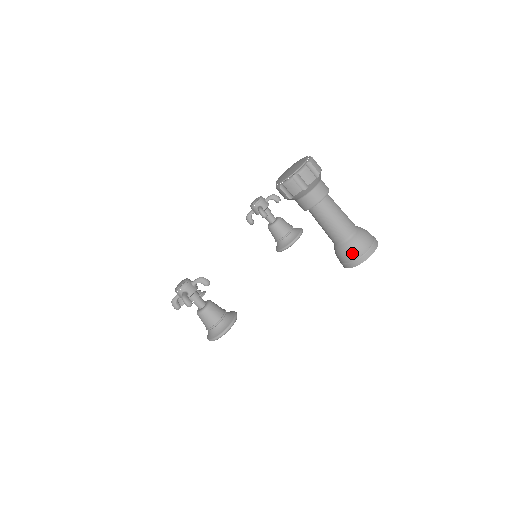
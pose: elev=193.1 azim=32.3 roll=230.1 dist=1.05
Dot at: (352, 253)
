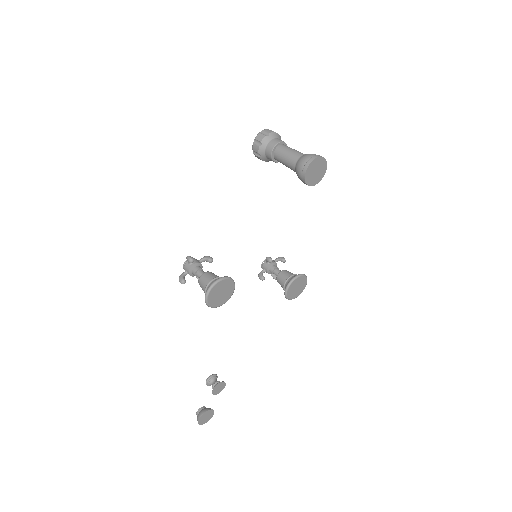
Dot at: (304, 159)
